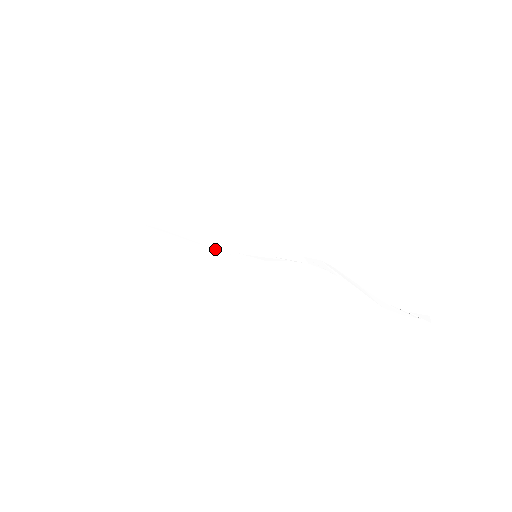
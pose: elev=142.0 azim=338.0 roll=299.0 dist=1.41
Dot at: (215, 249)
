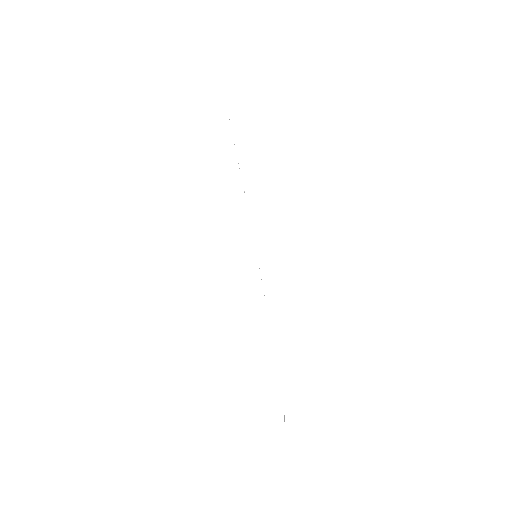
Dot at: occluded
